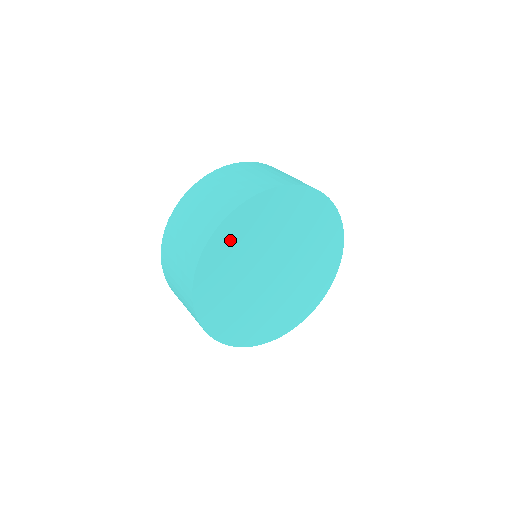
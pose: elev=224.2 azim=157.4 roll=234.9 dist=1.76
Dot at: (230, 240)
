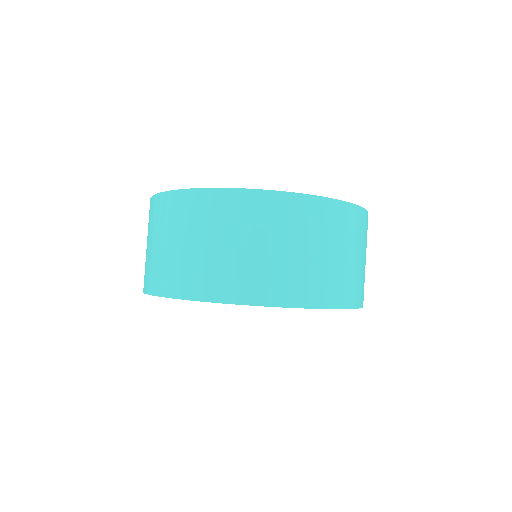
Dot at: occluded
